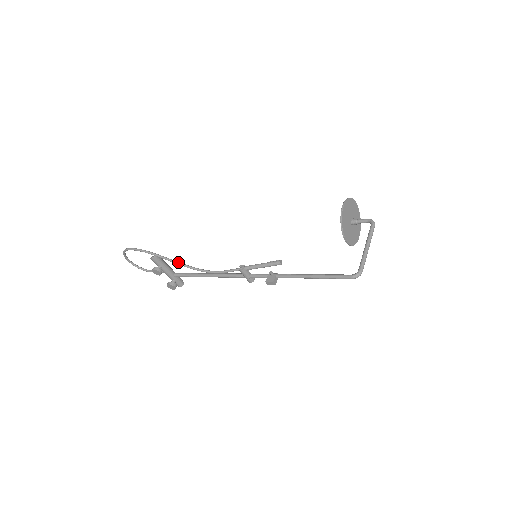
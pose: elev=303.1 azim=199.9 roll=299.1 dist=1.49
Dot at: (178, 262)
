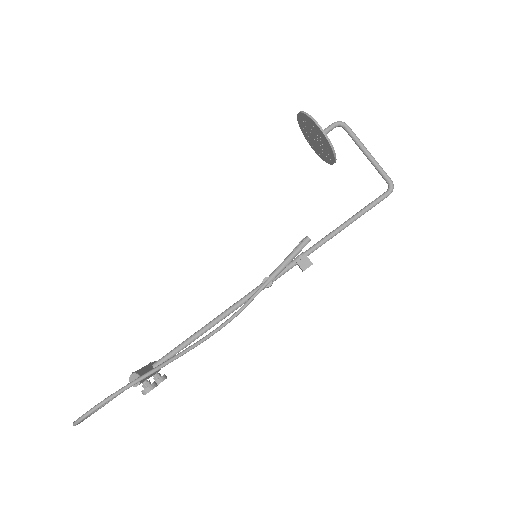
Dot at: (184, 352)
